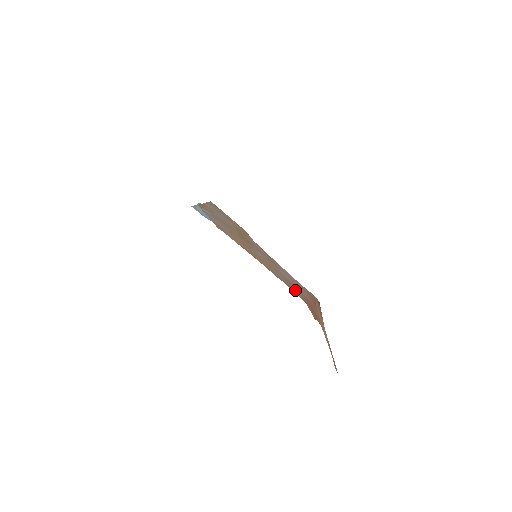
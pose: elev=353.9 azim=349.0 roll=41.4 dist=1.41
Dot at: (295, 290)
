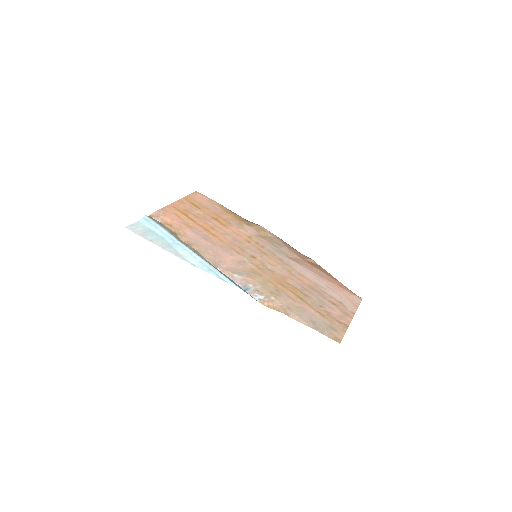
Dot at: (275, 242)
